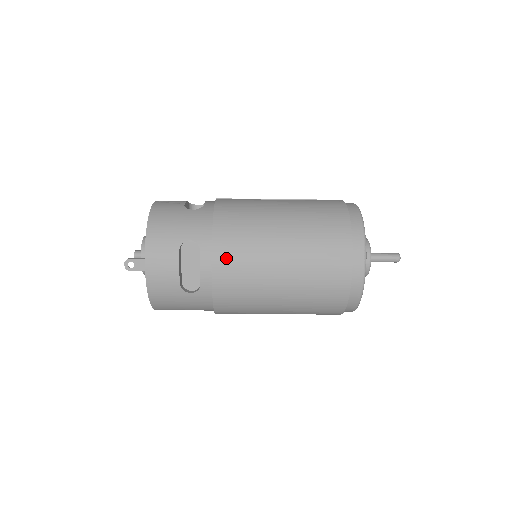
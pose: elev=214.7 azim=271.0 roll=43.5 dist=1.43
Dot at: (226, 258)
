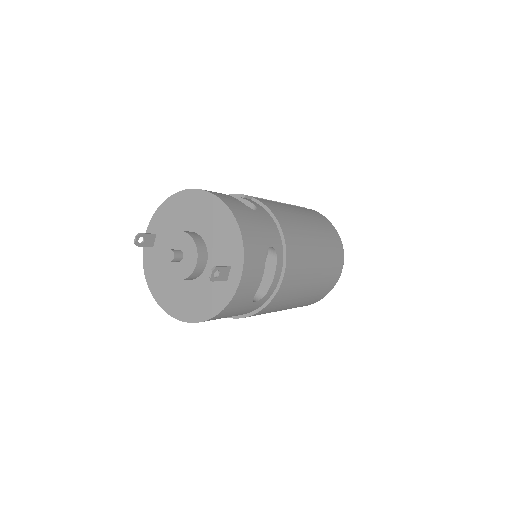
Dot at: (293, 266)
